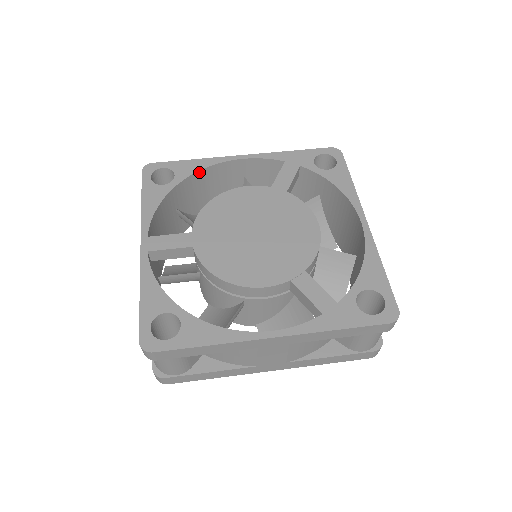
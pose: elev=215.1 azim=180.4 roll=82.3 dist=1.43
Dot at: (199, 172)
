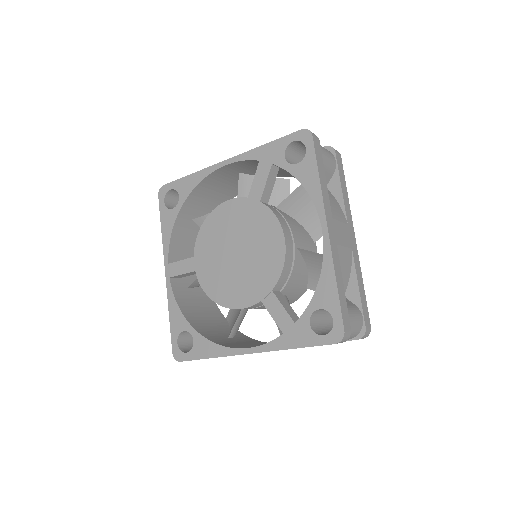
Dot at: (196, 188)
